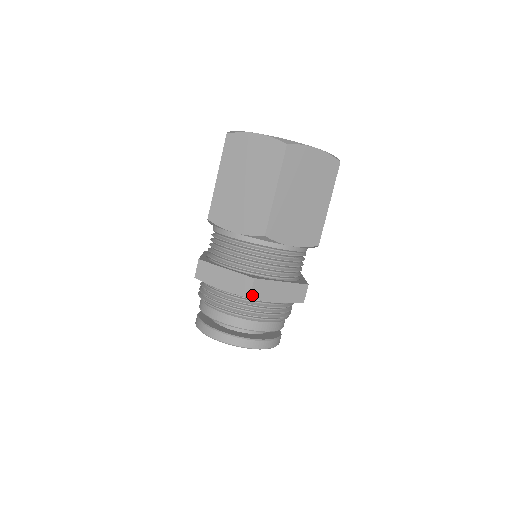
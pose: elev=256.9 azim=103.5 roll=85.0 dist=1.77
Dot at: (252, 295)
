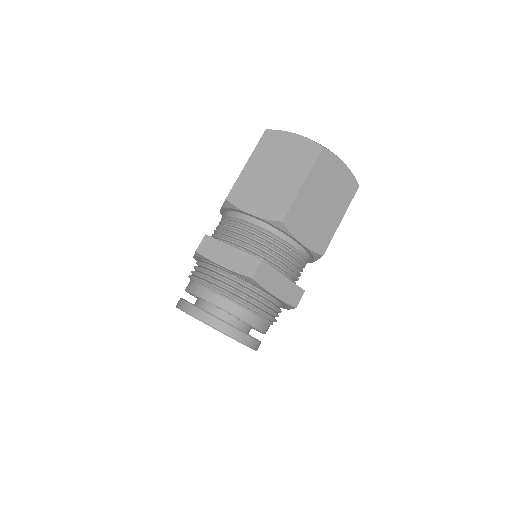
Dot at: (255, 276)
